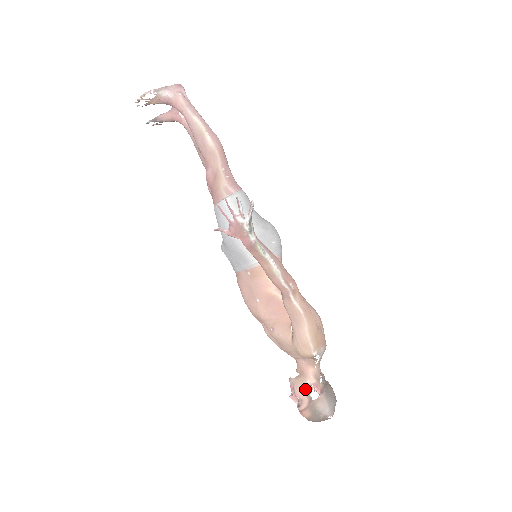
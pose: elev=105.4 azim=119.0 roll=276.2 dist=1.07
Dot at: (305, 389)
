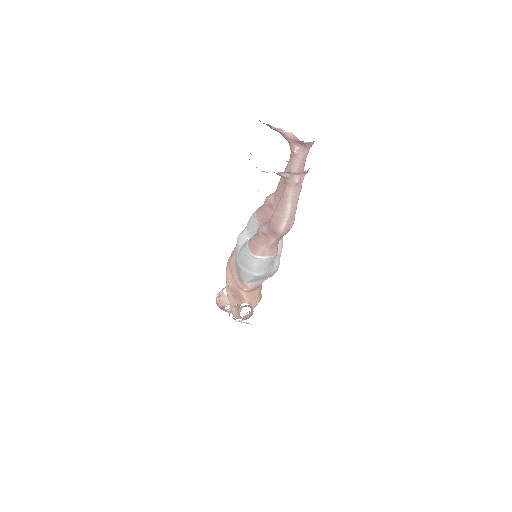
Dot at: (225, 304)
